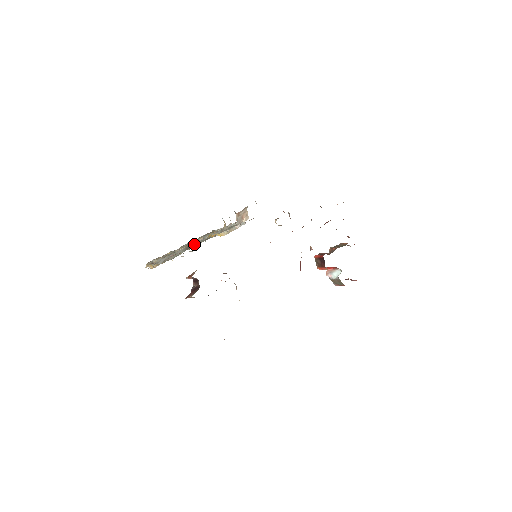
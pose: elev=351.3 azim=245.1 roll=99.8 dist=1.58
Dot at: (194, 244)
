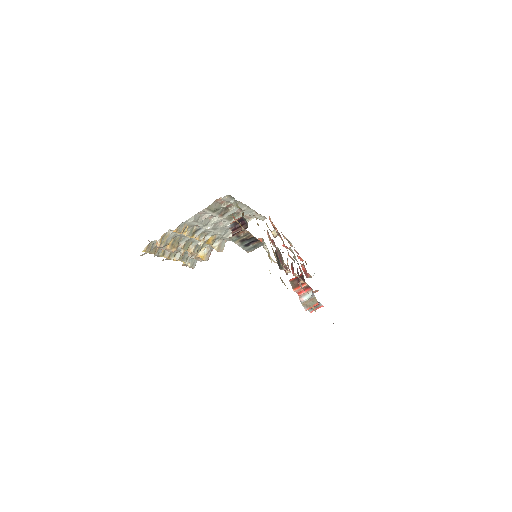
Dot at: (213, 224)
